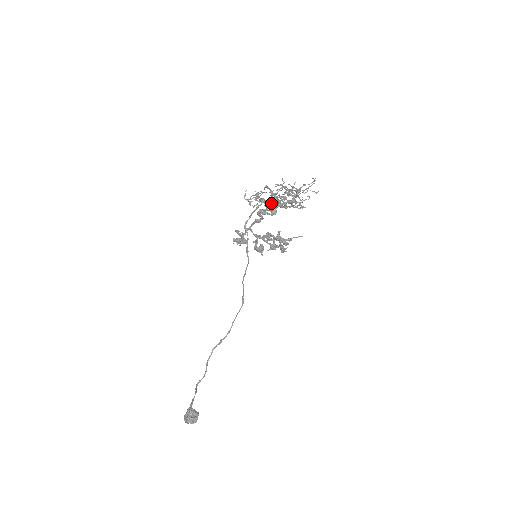
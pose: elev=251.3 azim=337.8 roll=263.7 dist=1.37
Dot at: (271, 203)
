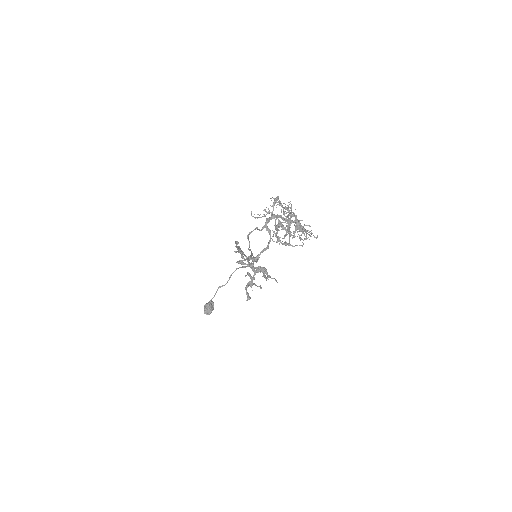
Dot at: (269, 234)
